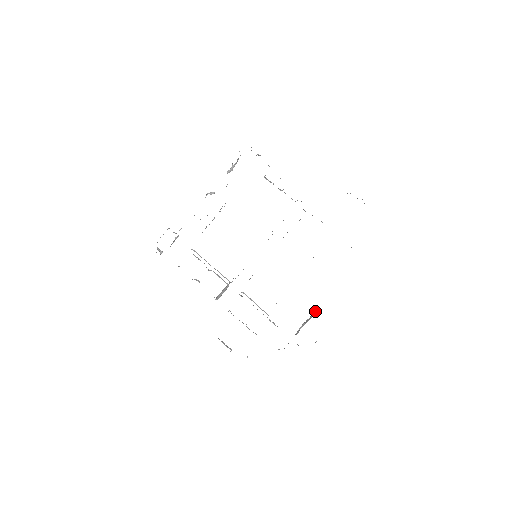
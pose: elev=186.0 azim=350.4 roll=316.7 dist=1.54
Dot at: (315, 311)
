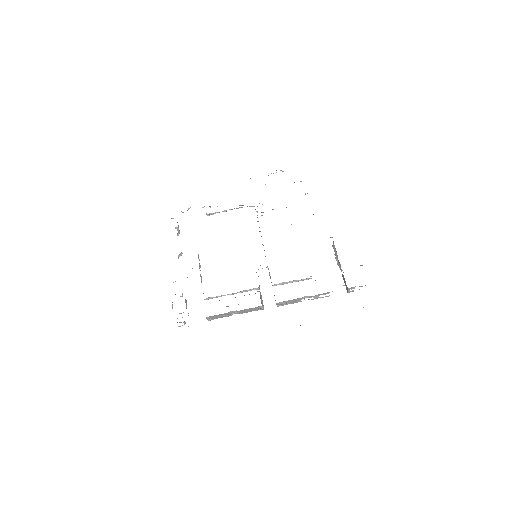
Dot at: occluded
